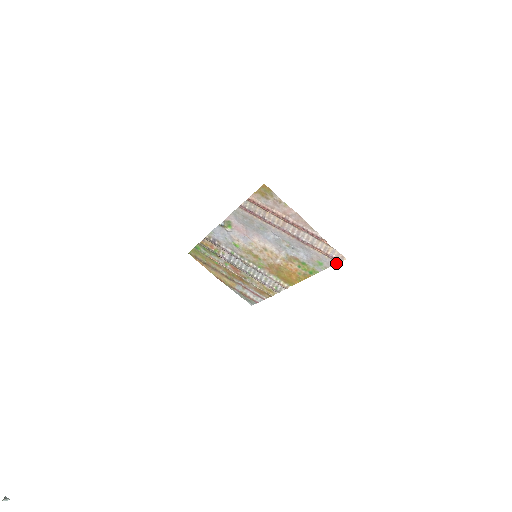
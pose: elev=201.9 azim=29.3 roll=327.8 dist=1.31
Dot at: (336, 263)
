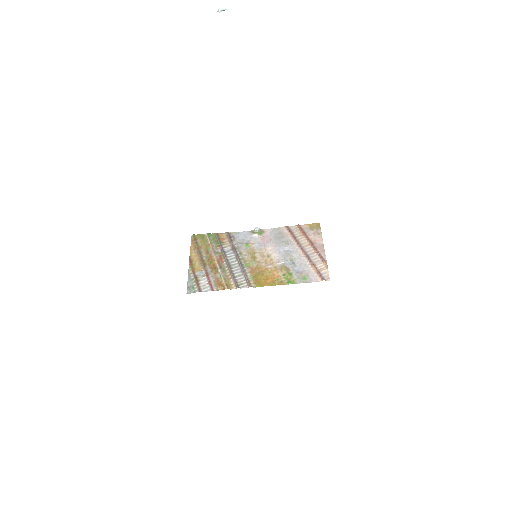
Dot at: (319, 281)
